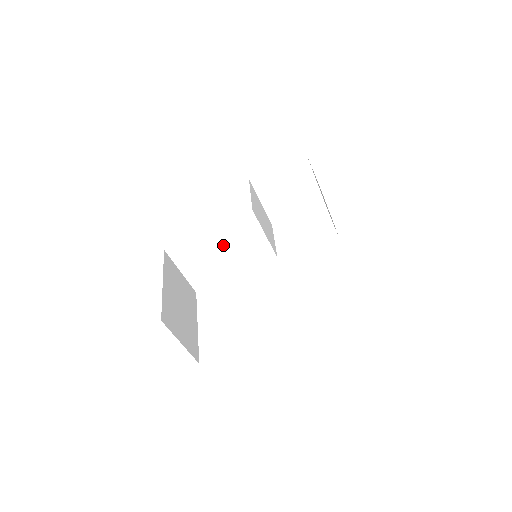
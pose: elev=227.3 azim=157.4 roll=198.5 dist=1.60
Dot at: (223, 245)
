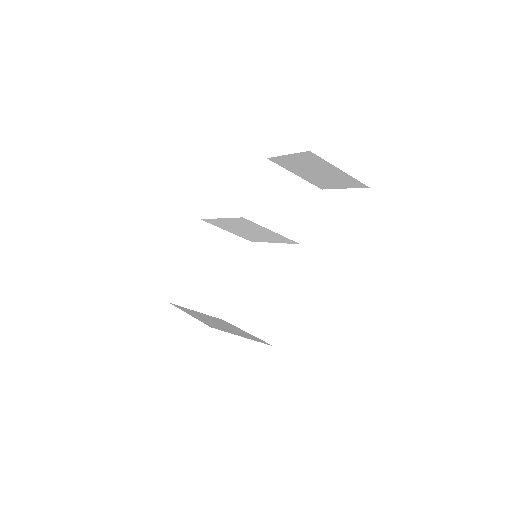
Dot at: (242, 227)
